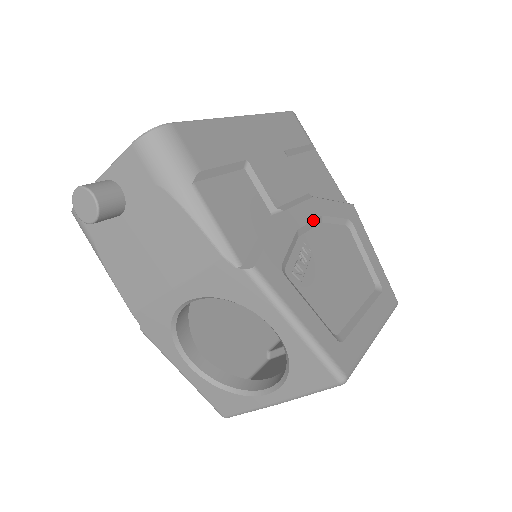
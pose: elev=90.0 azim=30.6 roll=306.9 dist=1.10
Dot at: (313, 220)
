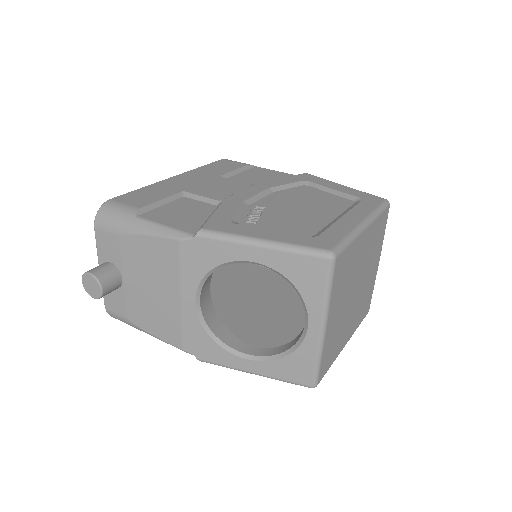
Dot at: (260, 193)
